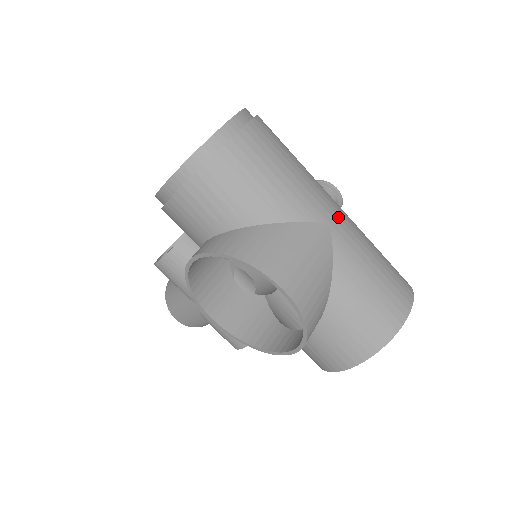
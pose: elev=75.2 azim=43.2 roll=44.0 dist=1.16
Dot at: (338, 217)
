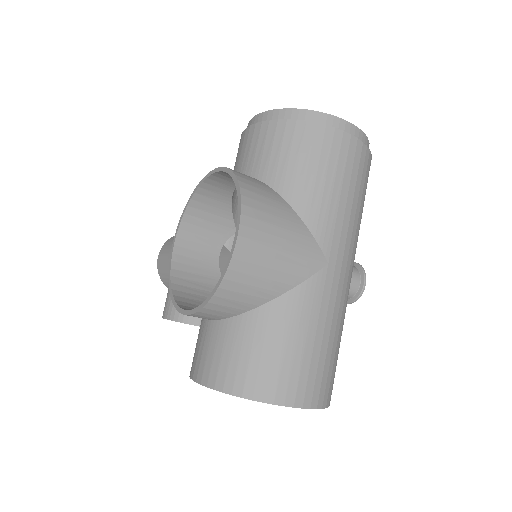
Dot at: (340, 272)
